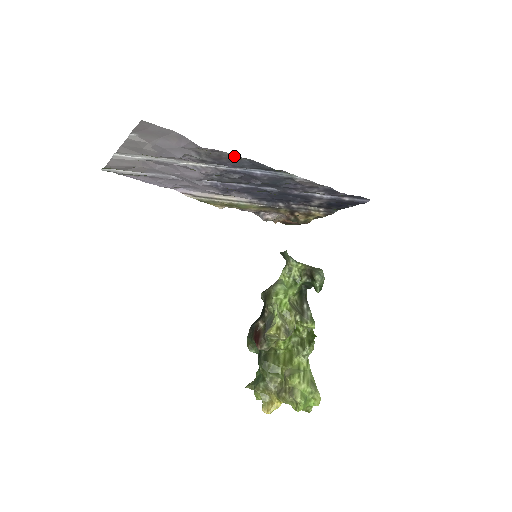
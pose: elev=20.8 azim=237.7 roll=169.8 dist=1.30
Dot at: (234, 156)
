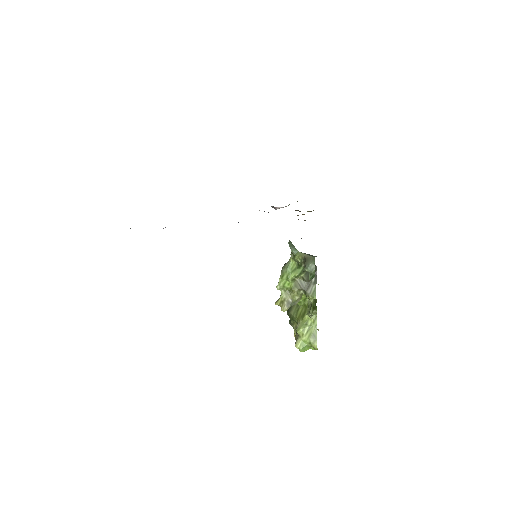
Dot at: occluded
